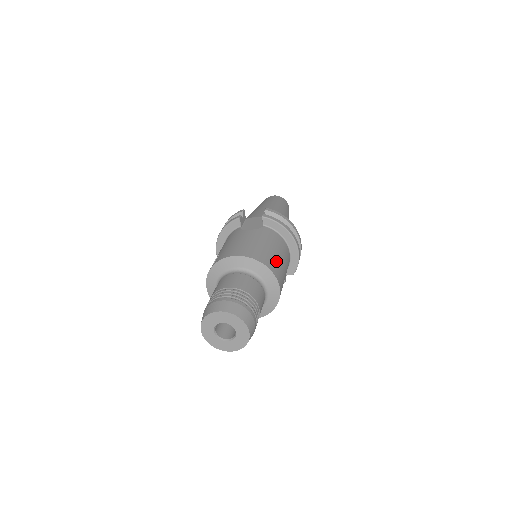
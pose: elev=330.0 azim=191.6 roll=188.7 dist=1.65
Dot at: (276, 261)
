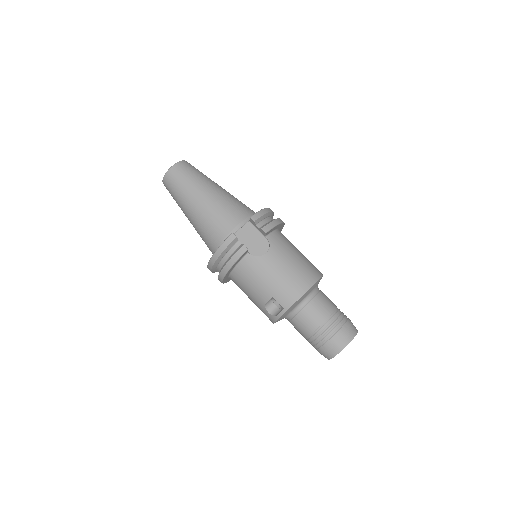
Dot at: (309, 261)
